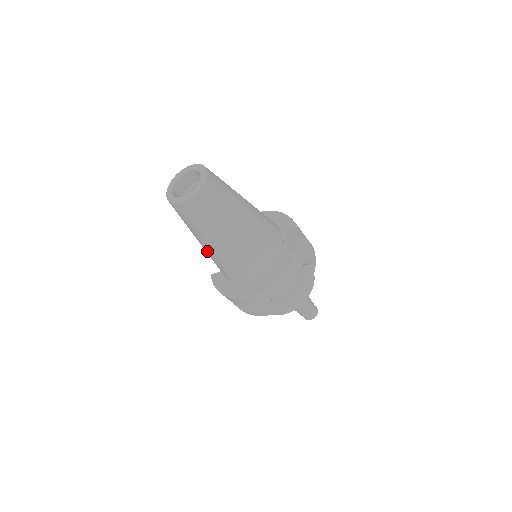
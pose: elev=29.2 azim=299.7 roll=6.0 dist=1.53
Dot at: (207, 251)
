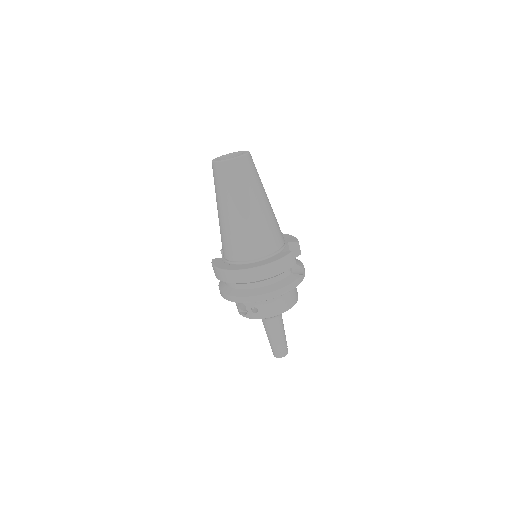
Dot at: (222, 221)
